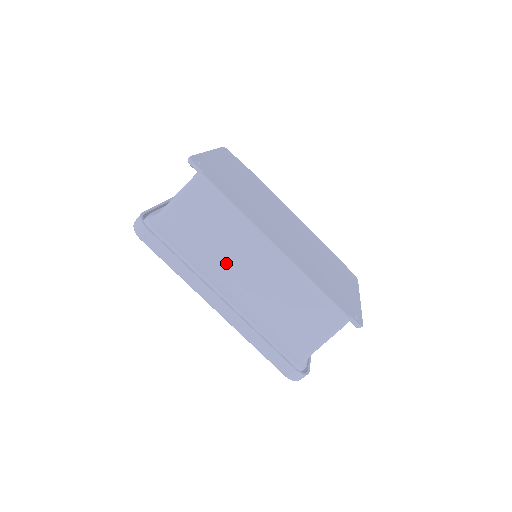
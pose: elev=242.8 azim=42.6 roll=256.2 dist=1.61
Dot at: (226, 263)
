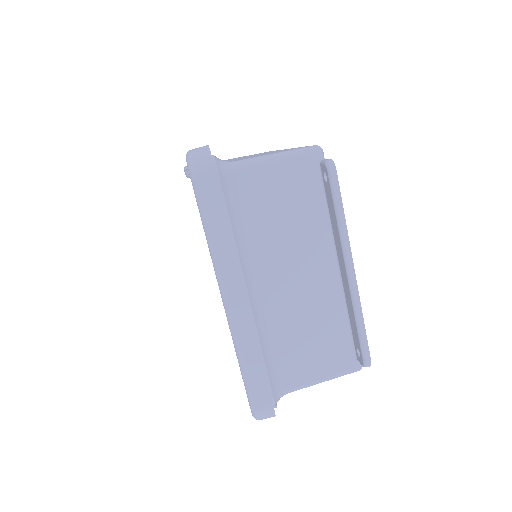
Dot at: occluded
